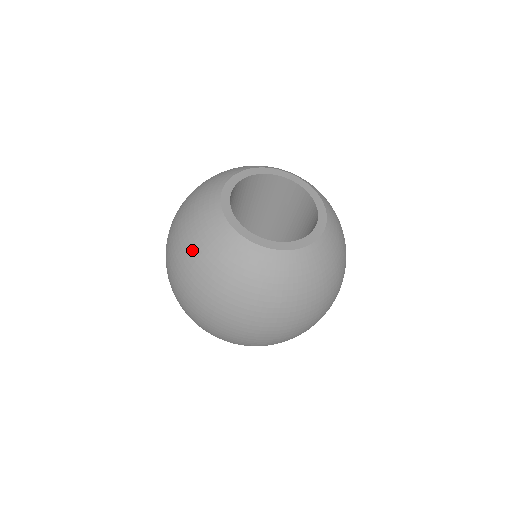
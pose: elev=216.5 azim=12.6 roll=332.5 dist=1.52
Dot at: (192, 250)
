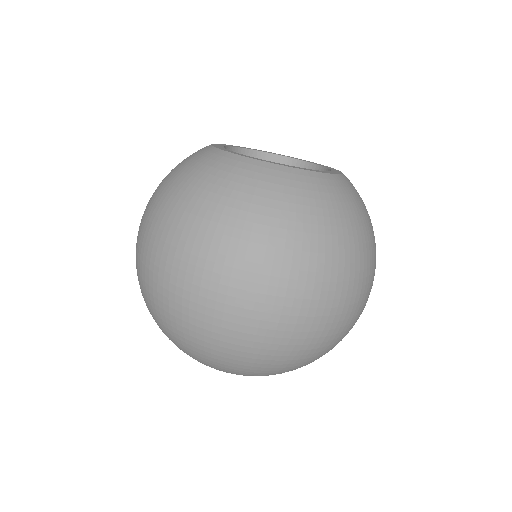
Dot at: (166, 182)
